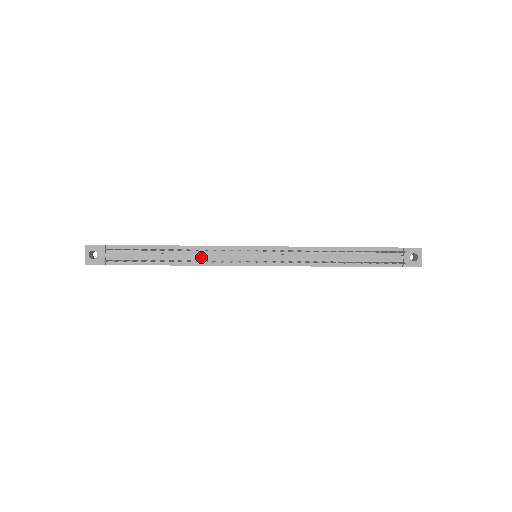
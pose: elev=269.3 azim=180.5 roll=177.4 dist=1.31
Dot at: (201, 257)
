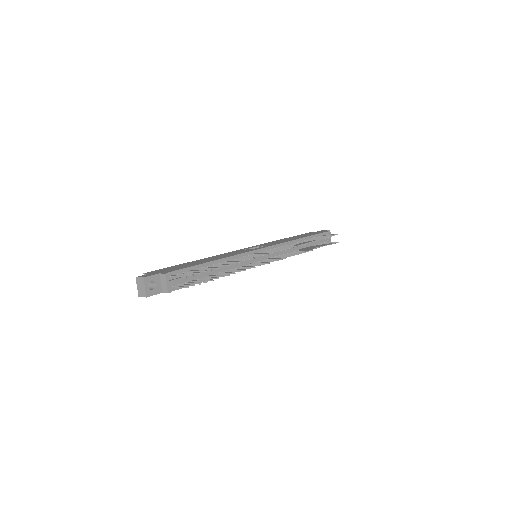
Dot at: (234, 266)
